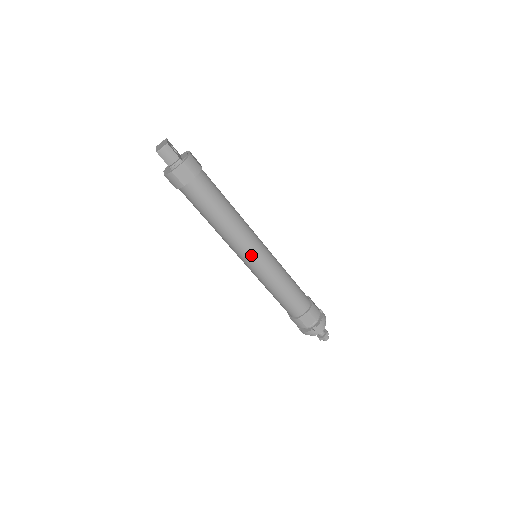
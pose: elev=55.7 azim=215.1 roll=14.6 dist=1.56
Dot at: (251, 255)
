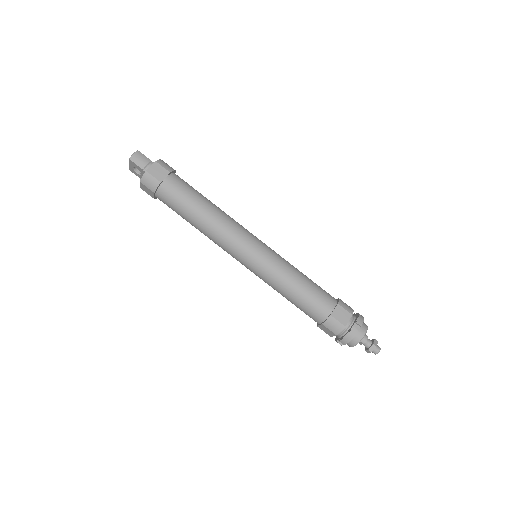
Dot at: (248, 245)
